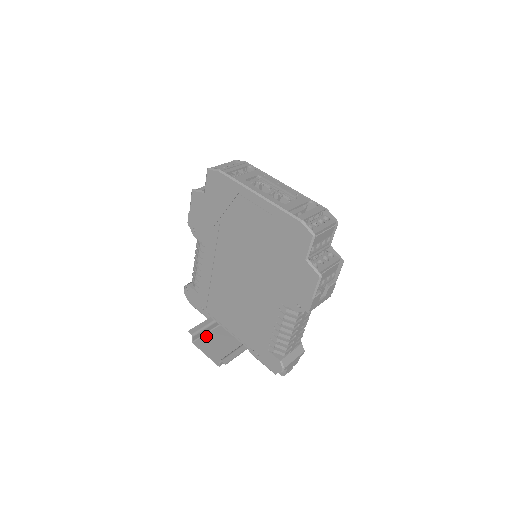
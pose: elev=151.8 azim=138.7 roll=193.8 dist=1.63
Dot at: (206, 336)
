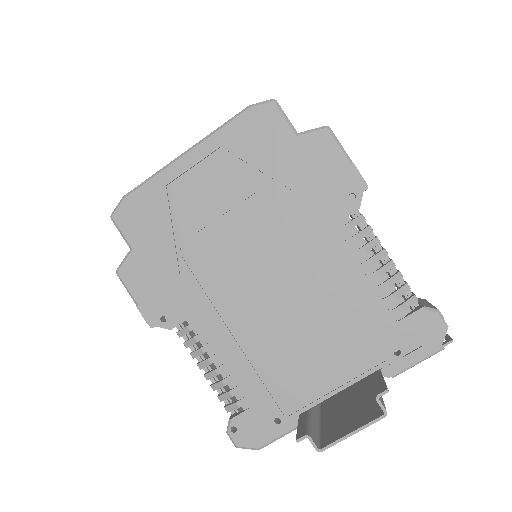
Dot at: (323, 432)
